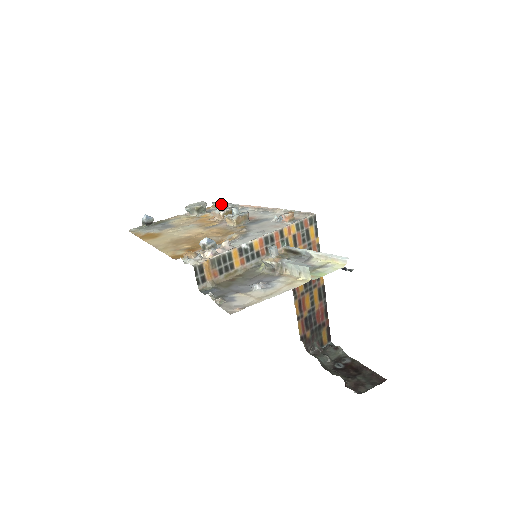
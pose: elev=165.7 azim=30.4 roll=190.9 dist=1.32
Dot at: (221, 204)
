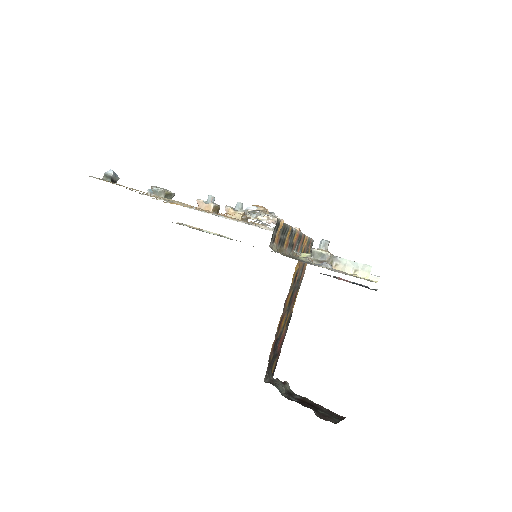
Dot at: (212, 196)
